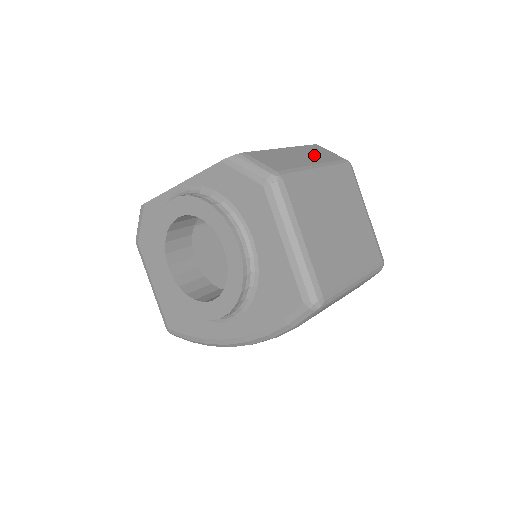
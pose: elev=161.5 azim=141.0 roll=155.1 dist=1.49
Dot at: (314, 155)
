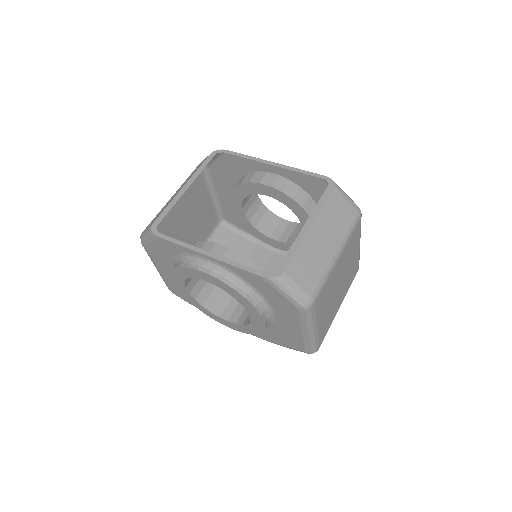
Dot at: (335, 225)
